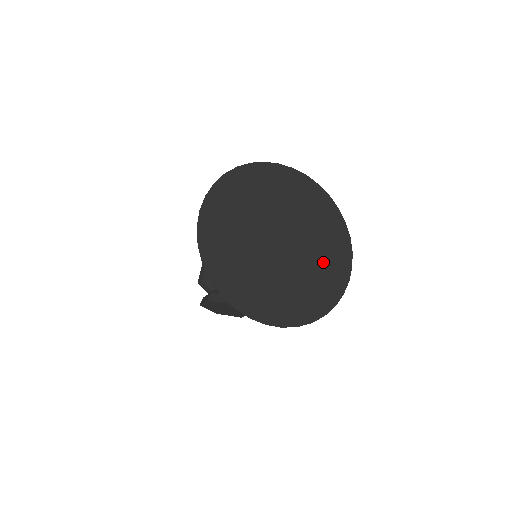
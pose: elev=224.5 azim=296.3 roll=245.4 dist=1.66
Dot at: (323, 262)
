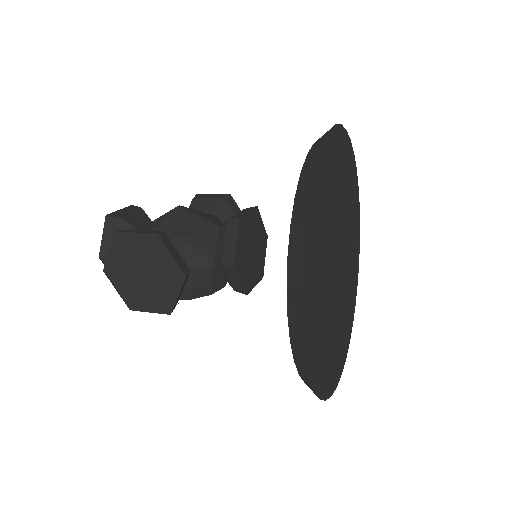
Dot at: (339, 336)
